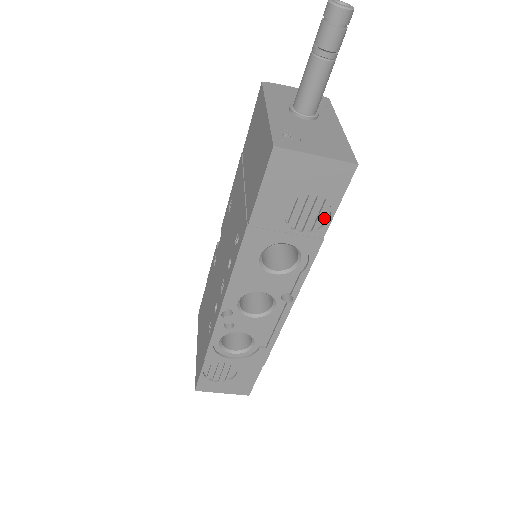
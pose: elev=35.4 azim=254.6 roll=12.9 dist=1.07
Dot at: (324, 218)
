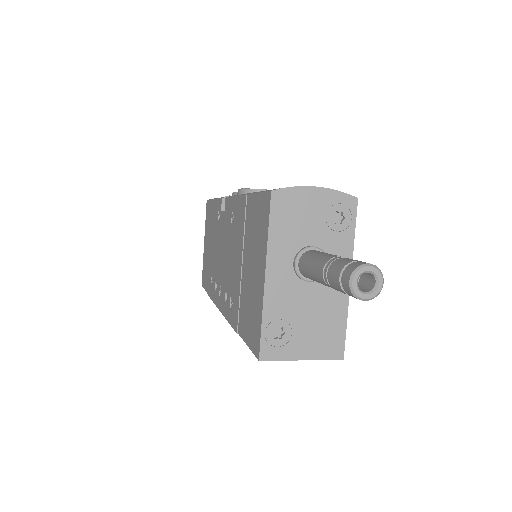
Dot at: occluded
